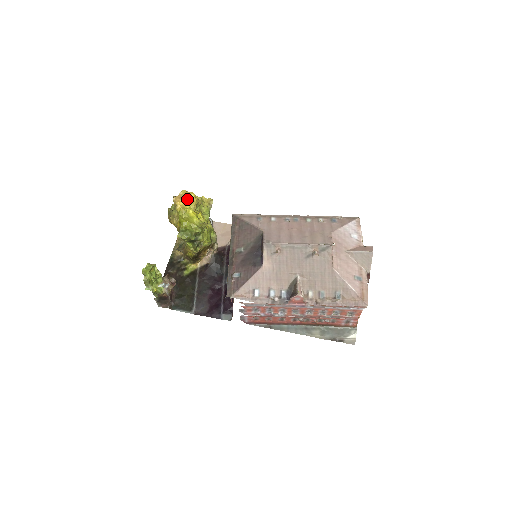
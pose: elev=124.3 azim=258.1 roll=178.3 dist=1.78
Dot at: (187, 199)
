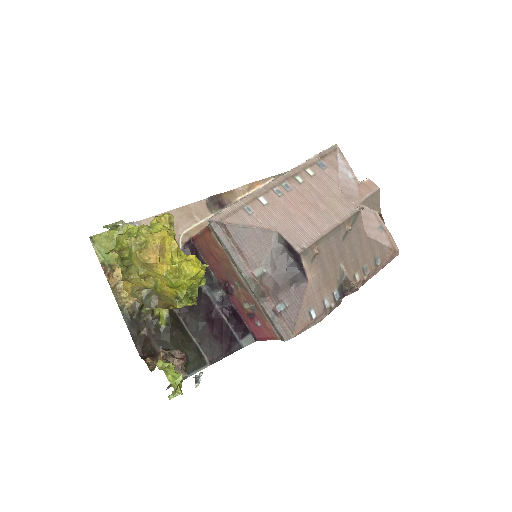
Dot at: (163, 247)
